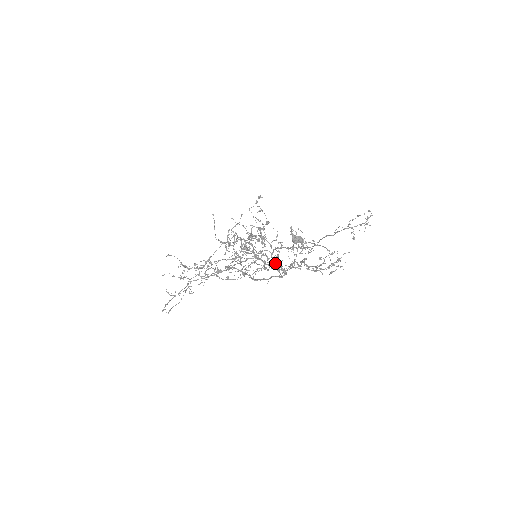
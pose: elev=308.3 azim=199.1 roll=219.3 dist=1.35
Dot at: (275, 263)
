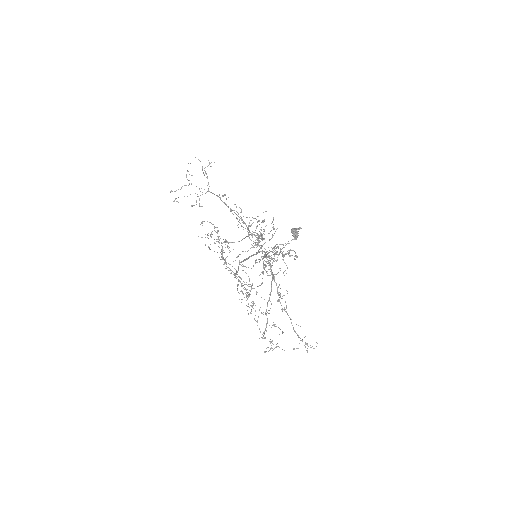
Dot at: occluded
